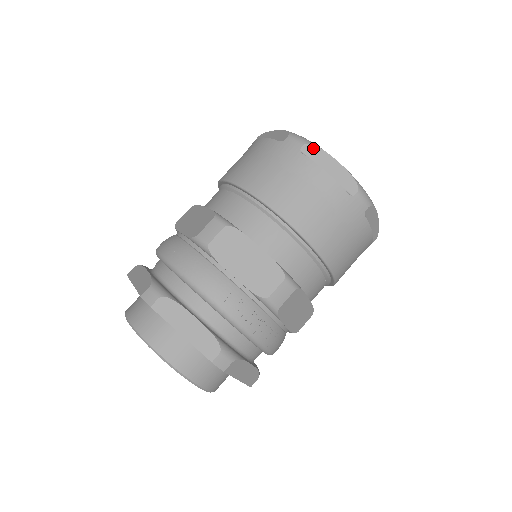
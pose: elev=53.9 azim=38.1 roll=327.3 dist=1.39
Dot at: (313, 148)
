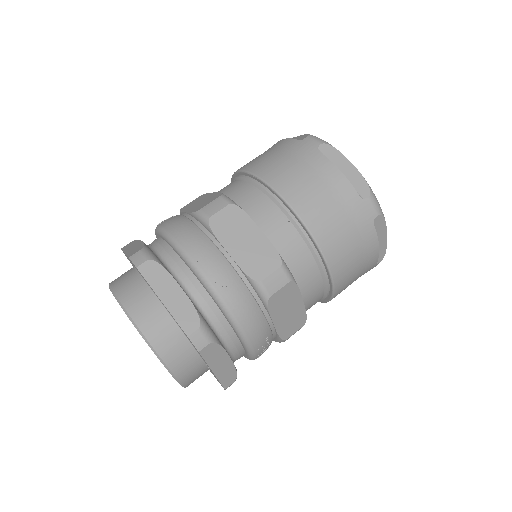
Dot at: (382, 220)
